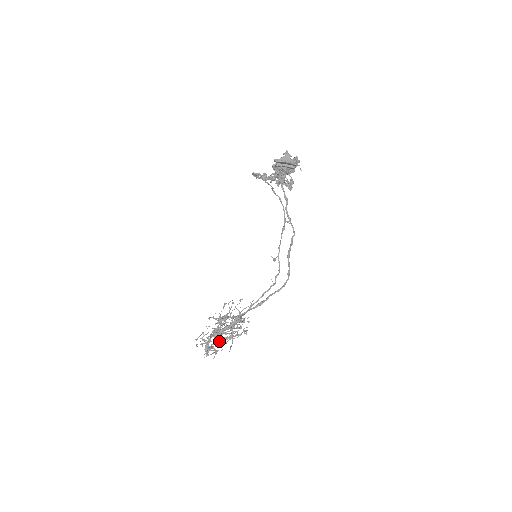
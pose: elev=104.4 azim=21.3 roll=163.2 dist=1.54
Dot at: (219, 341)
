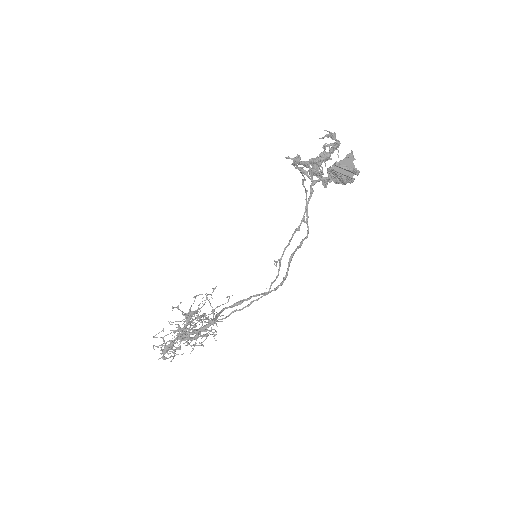
Dot at: (181, 341)
